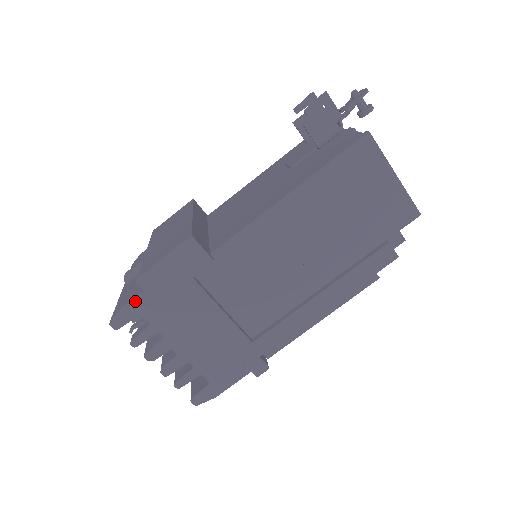
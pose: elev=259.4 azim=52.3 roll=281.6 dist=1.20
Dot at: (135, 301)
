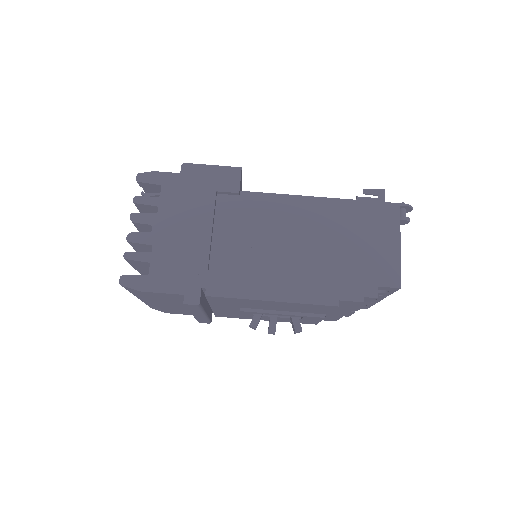
Dot at: (168, 175)
